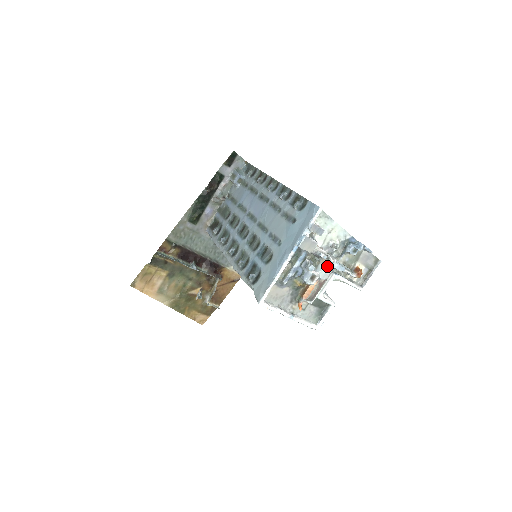
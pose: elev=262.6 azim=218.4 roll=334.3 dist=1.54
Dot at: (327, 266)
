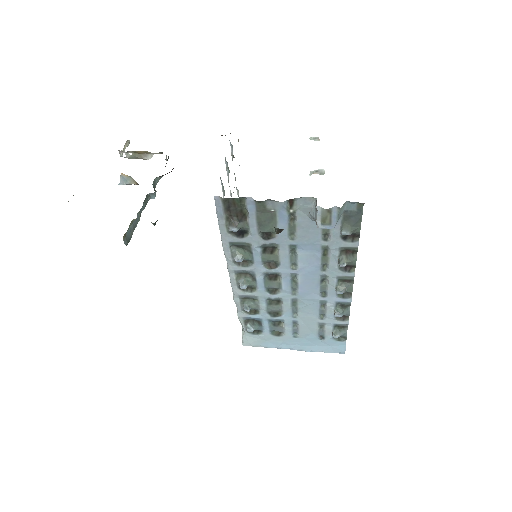
Dot at: occluded
